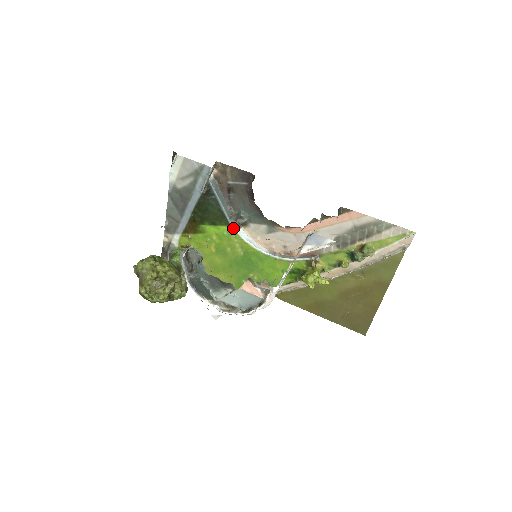
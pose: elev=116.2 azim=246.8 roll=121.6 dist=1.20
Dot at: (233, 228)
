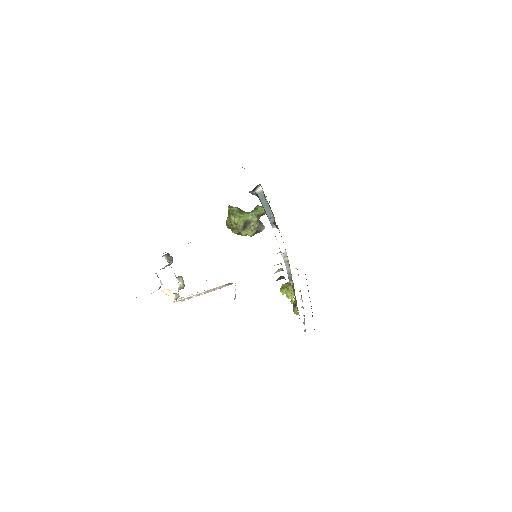
Dot at: (271, 224)
